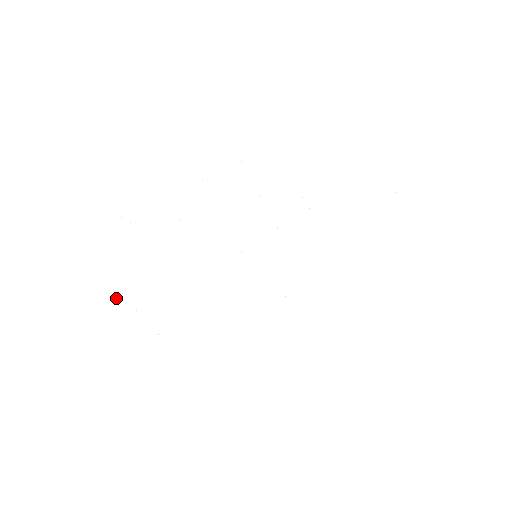
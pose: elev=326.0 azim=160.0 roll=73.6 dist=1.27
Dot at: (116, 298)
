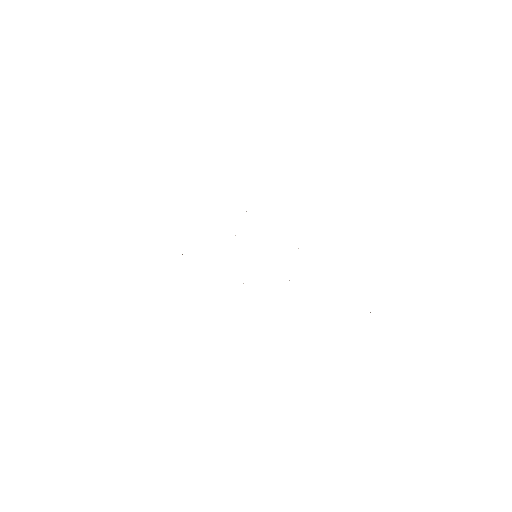
Dot at: occluded
